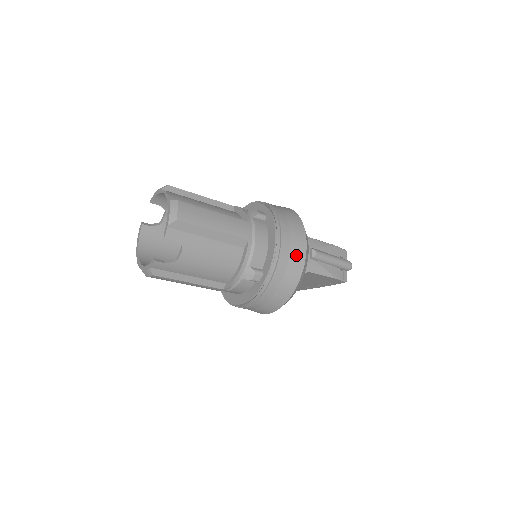
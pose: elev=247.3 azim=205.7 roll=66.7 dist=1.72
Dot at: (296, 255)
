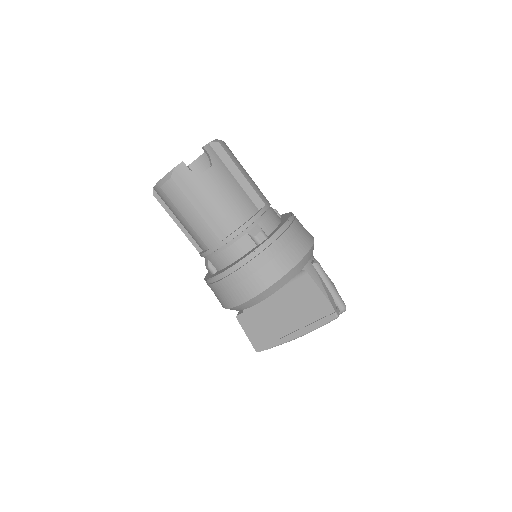
Dot at: (303, 239)
